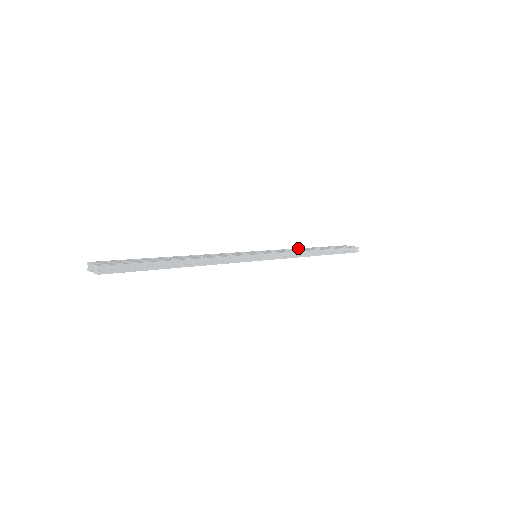
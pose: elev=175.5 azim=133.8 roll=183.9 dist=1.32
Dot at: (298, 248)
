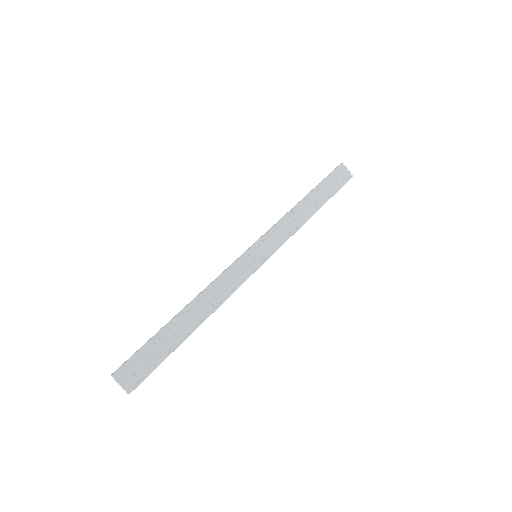
Dot at: (297, 206)
